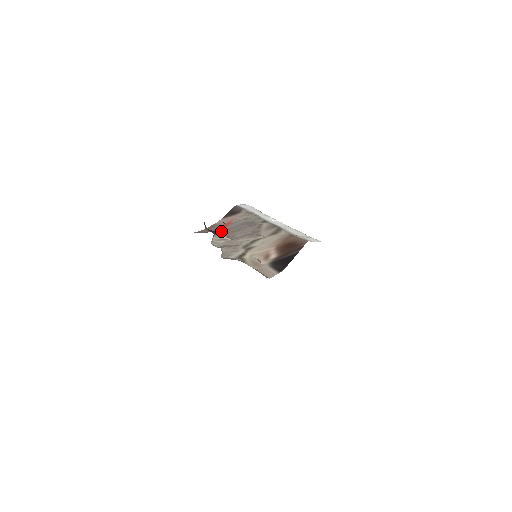
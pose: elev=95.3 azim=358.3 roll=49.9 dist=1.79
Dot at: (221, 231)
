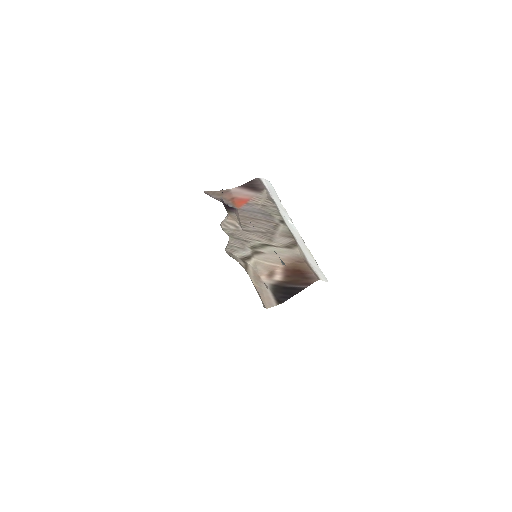
Dot at: (235, 211)
